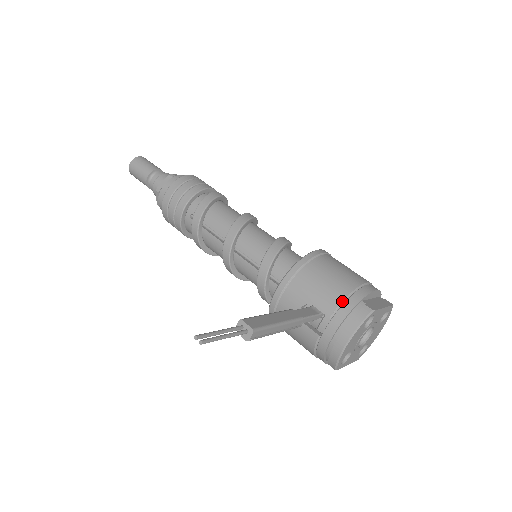
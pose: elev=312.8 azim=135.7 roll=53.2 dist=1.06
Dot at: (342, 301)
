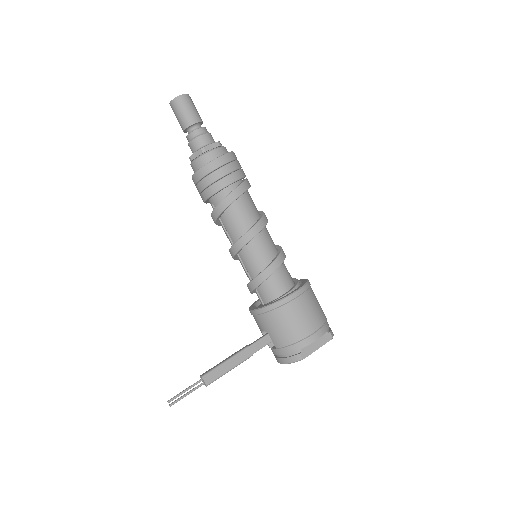
Dot at: (286, 346)
